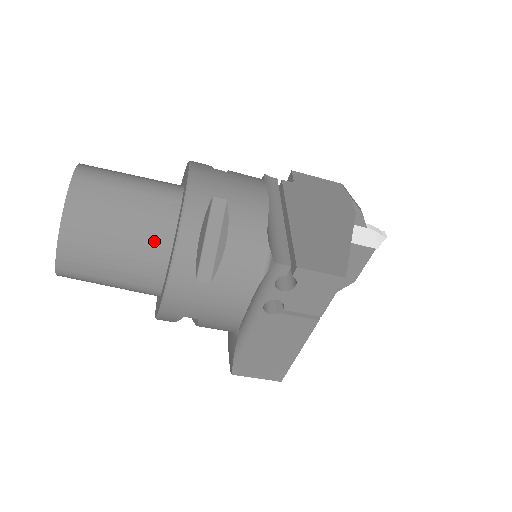
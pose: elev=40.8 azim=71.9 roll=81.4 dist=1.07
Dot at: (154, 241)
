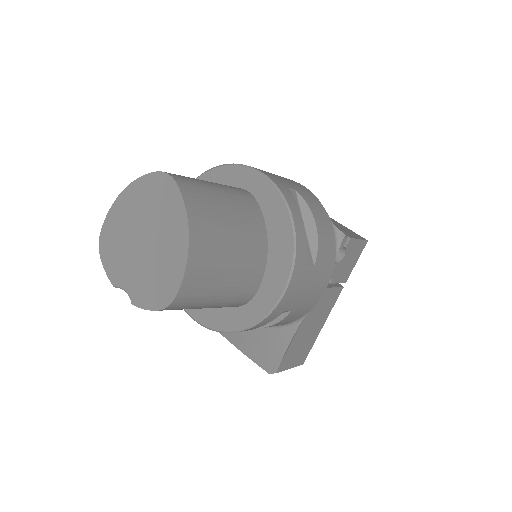
Dot at: (256, 240)
